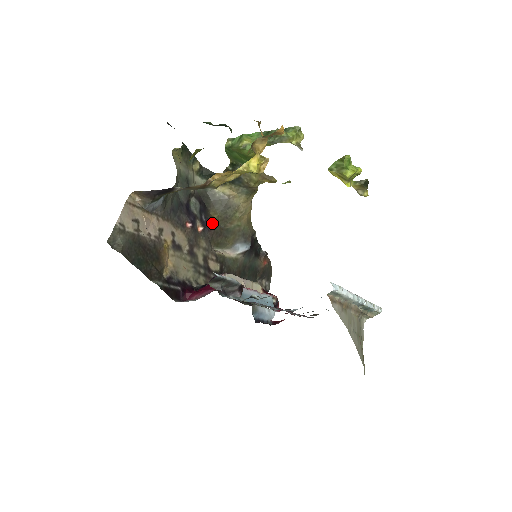
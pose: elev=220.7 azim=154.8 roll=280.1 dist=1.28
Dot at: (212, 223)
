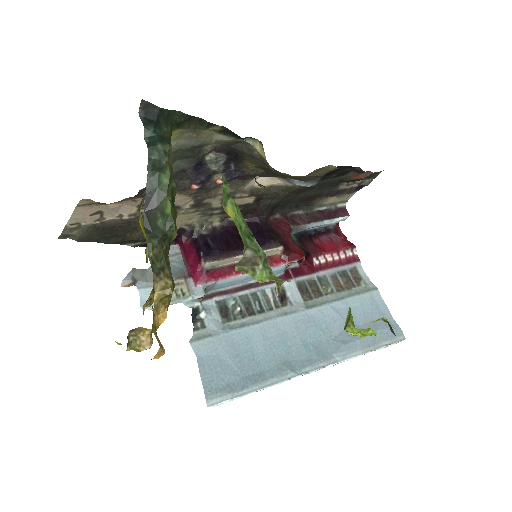
Dot at: (244, 173)
